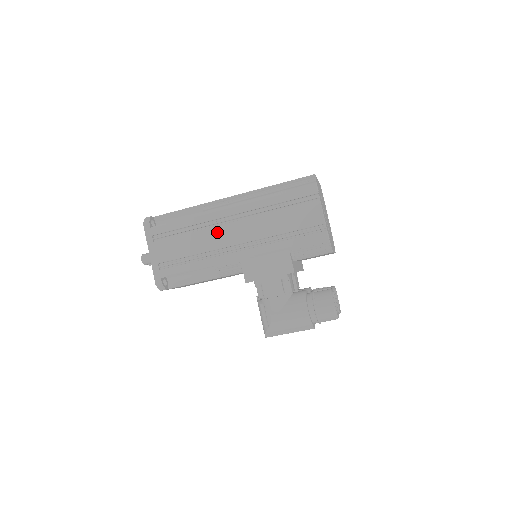
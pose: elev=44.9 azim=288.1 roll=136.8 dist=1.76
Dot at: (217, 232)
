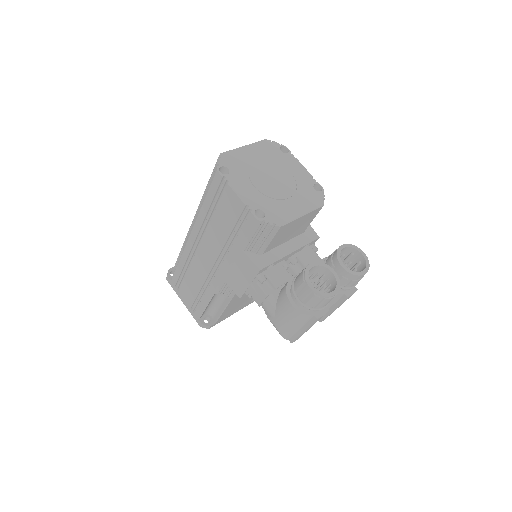
Dot at: (197, 262)
